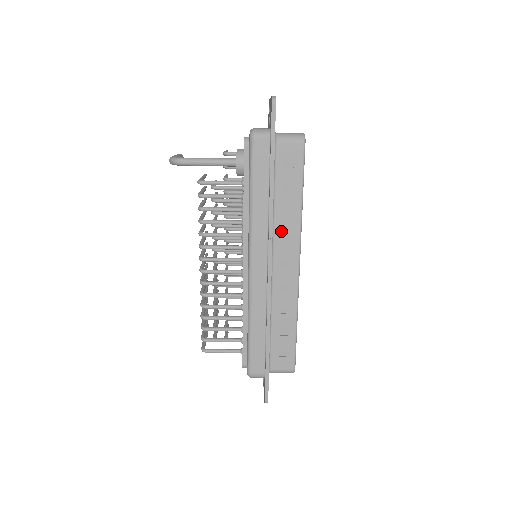
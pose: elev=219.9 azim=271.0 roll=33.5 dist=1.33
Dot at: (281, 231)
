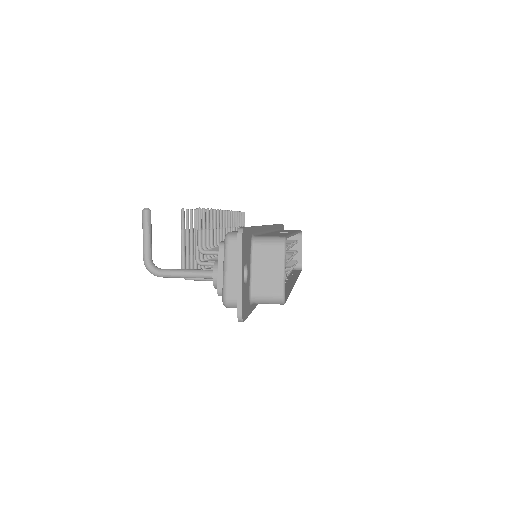
Dot at: occluded
